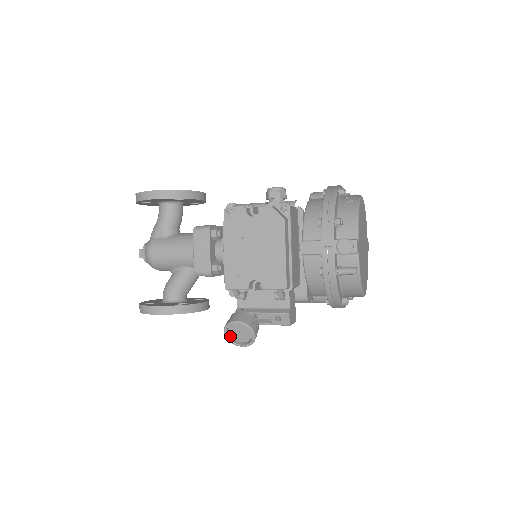
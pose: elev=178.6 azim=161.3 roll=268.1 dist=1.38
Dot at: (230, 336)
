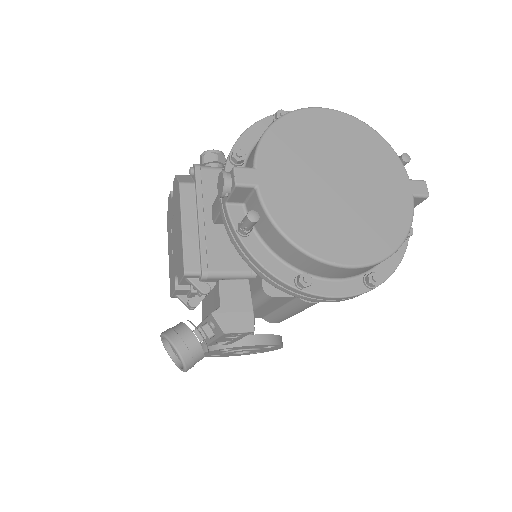
Dot at: (178, 359)
